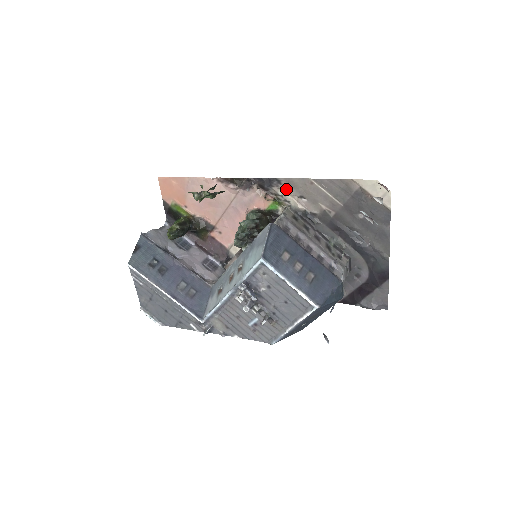
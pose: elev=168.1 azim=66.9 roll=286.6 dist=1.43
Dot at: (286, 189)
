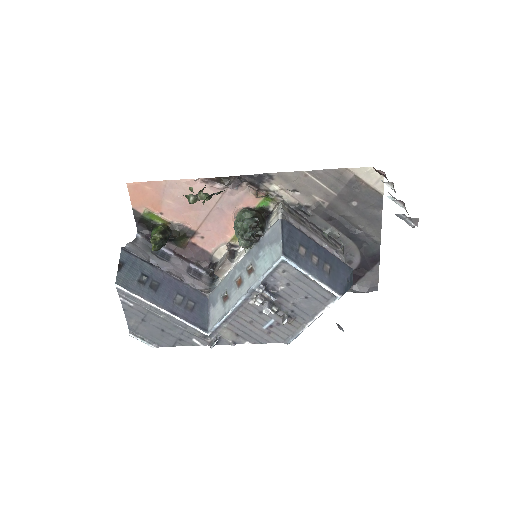
Dot at: (278, 184)
